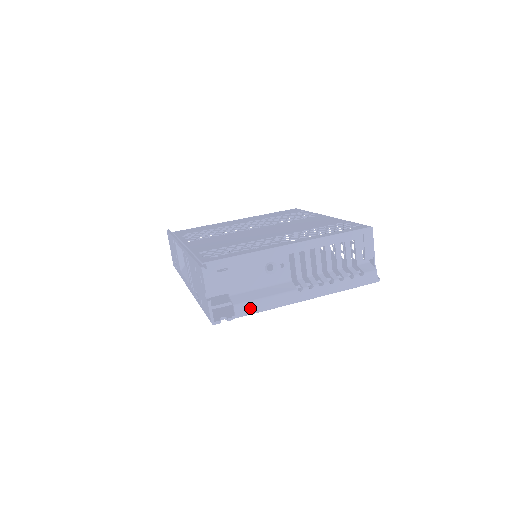
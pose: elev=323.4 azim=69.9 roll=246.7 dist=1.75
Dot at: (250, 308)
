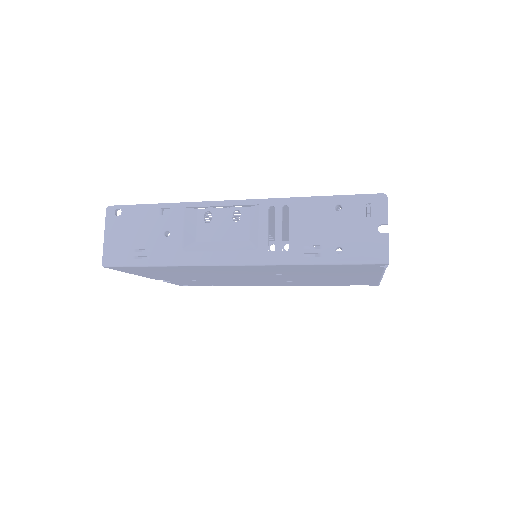
Dot at: occluded
